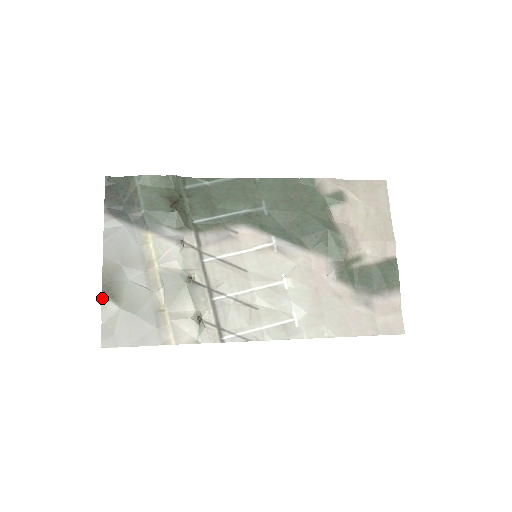
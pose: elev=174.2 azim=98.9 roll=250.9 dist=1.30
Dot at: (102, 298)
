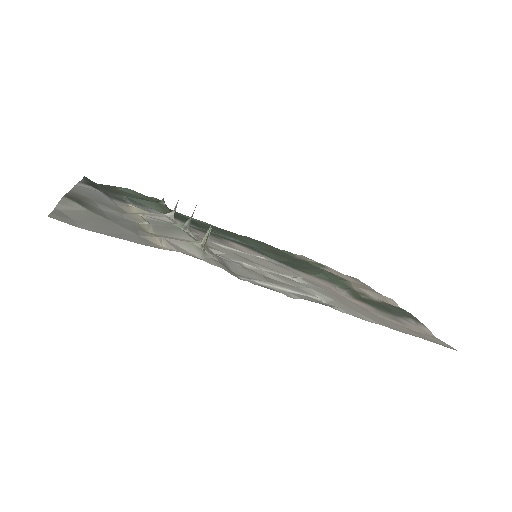
Dot at: (63, 197)
